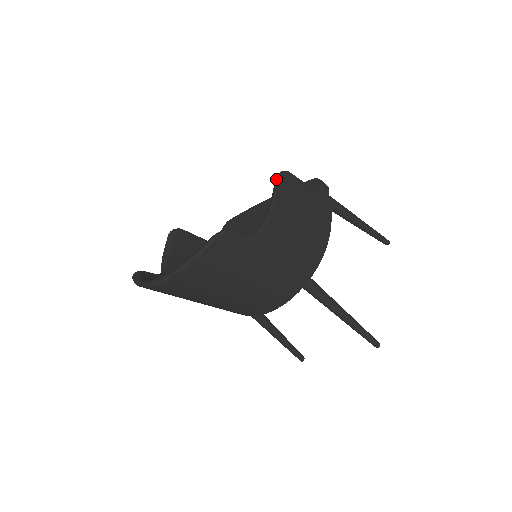
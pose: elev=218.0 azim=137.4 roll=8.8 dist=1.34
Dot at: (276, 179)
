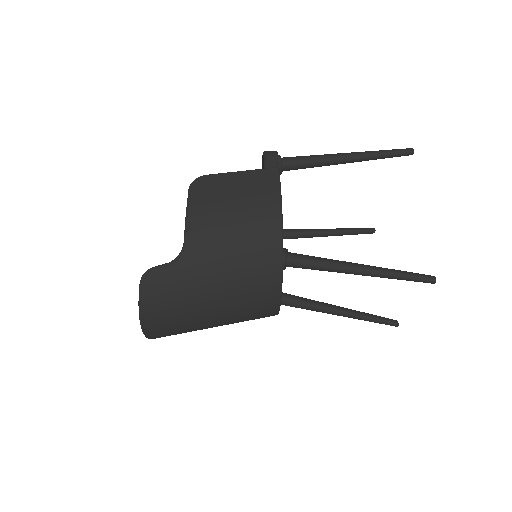
Dot at: (188, 192)
